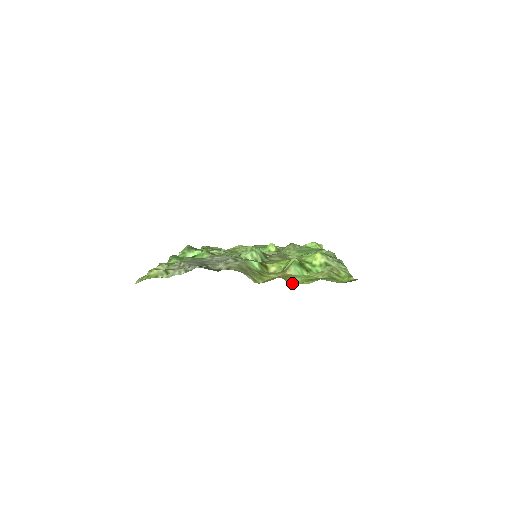
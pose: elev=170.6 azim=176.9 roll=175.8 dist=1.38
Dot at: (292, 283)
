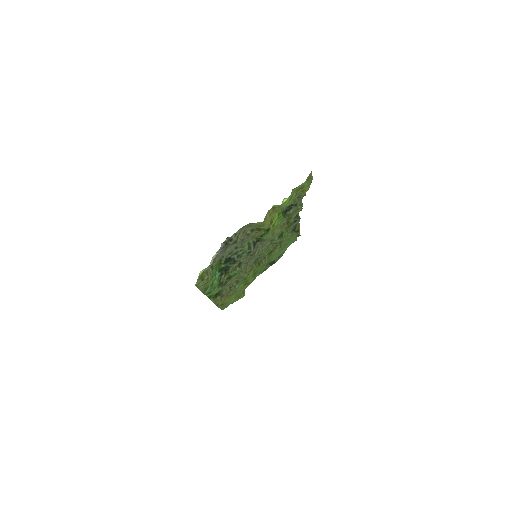
Dot at: (280, 206)
